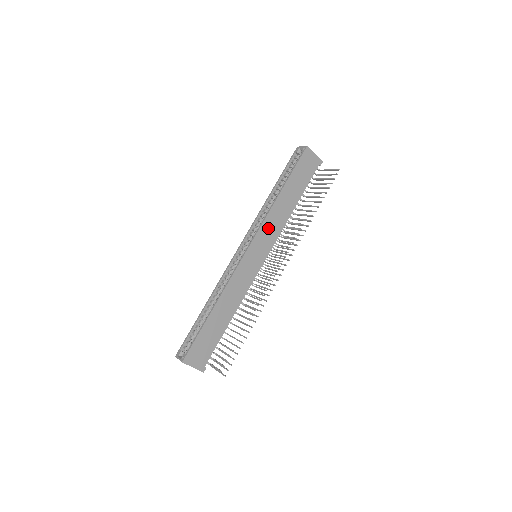
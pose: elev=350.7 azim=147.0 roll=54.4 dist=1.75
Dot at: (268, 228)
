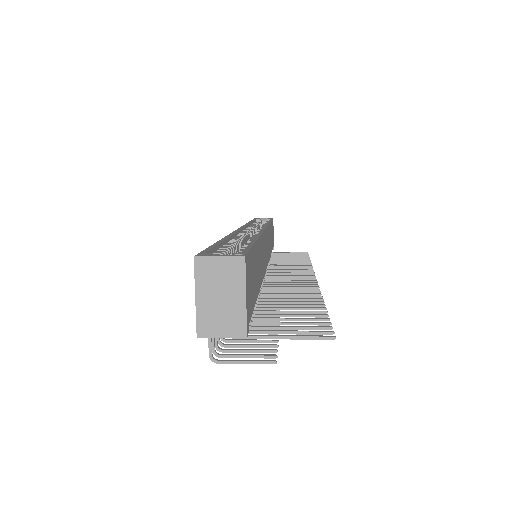
Dot at: (268, 238)
